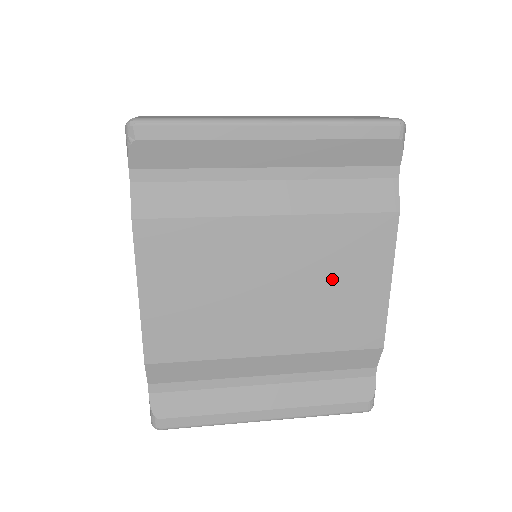
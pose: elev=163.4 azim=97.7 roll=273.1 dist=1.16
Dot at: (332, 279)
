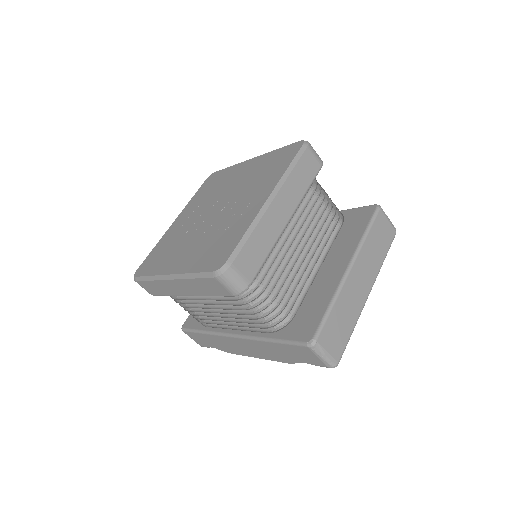
Dot at: occluded
